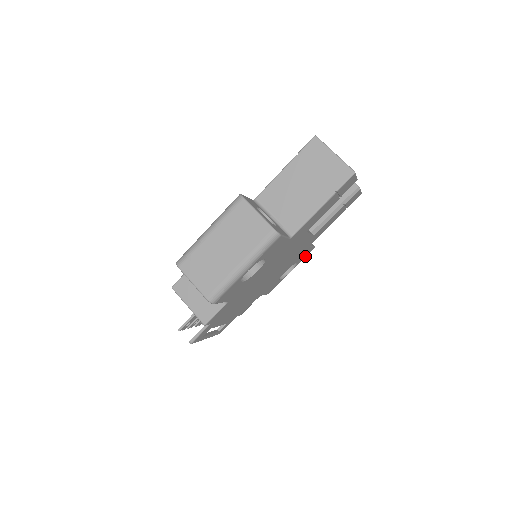
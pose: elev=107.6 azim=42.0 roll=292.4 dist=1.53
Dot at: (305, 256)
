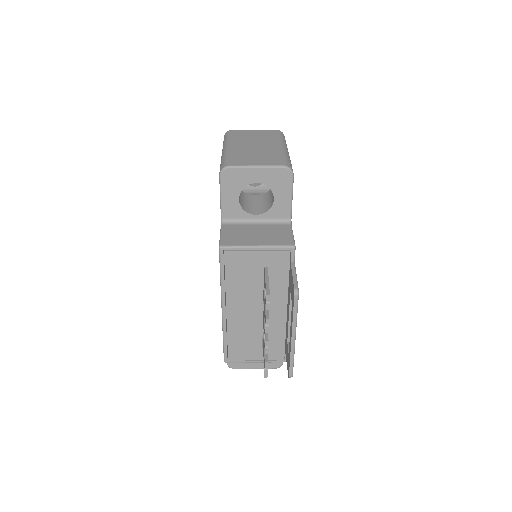
Dot at: occluded
